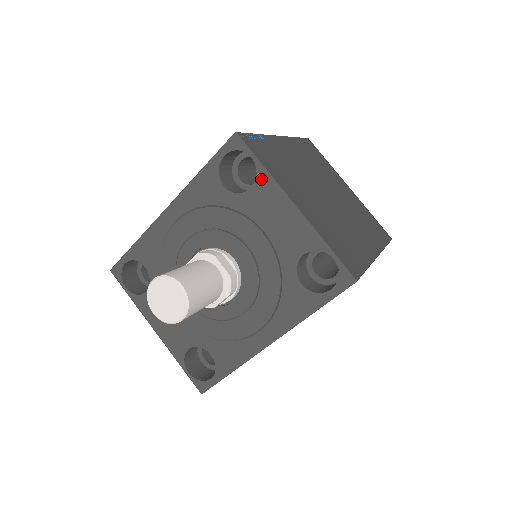
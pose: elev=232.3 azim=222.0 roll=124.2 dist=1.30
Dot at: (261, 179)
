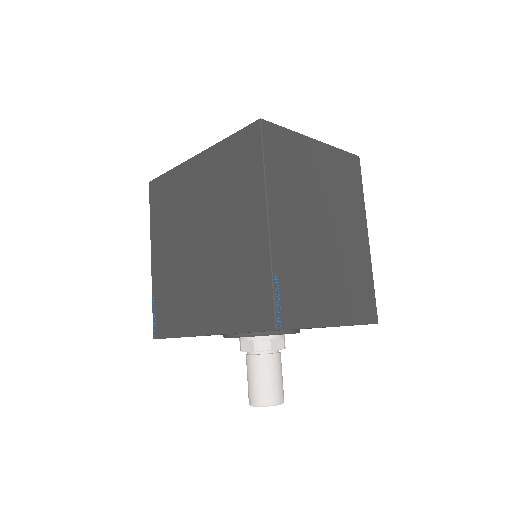
Dot at: occluded
